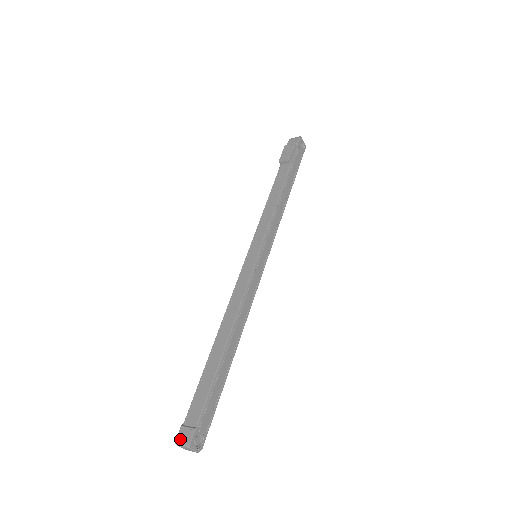
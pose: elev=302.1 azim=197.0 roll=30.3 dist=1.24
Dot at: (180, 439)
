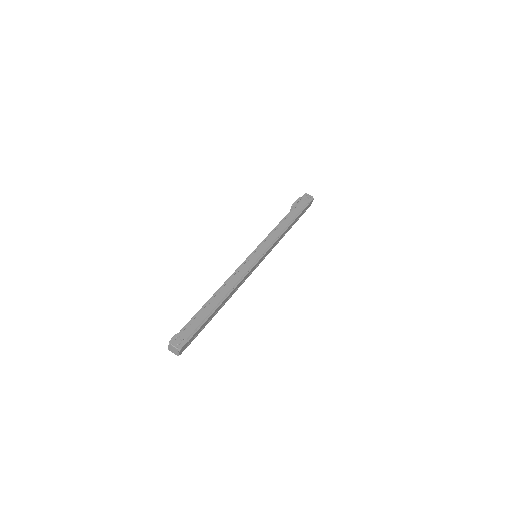
Dot at: occluded
